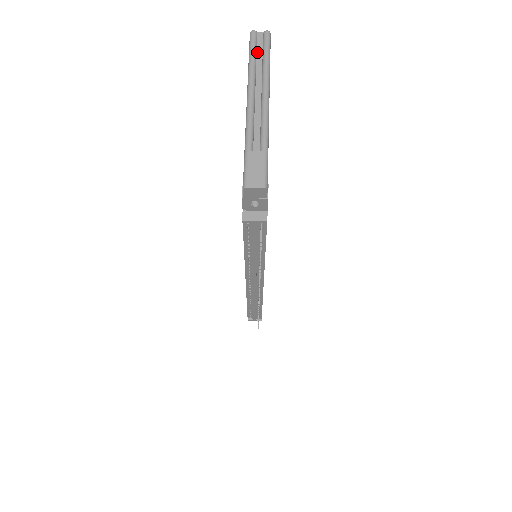
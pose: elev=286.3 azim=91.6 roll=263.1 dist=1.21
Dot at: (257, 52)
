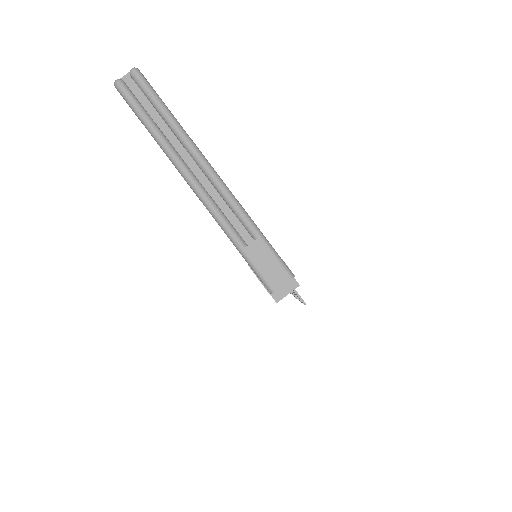
Dot at: (144, 108)
